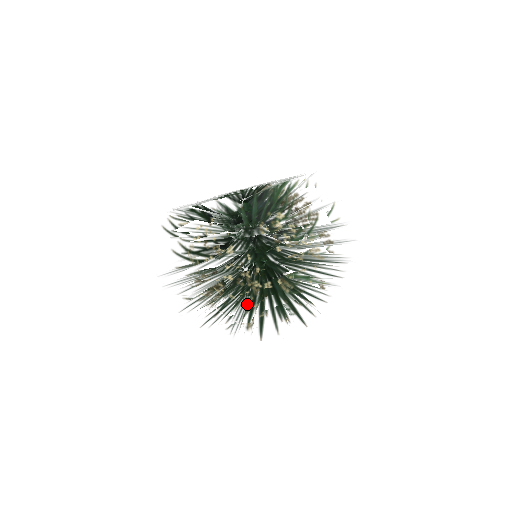
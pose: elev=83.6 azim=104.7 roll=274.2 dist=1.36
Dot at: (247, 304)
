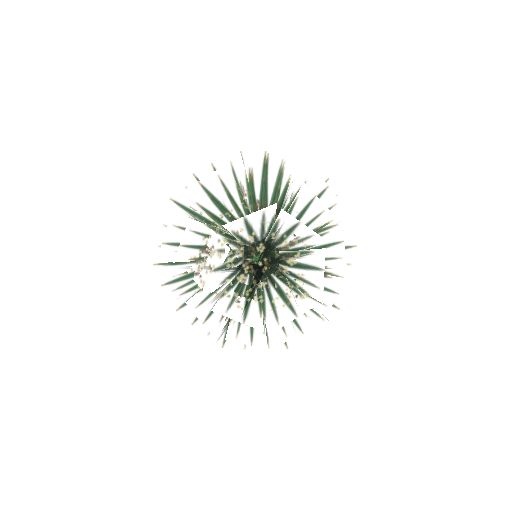
Dot at: (232, 178)
